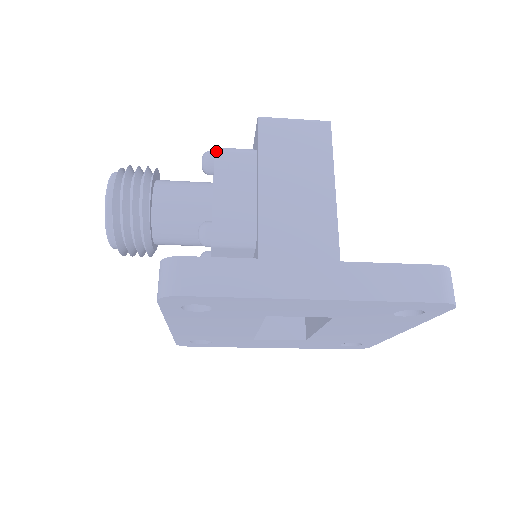
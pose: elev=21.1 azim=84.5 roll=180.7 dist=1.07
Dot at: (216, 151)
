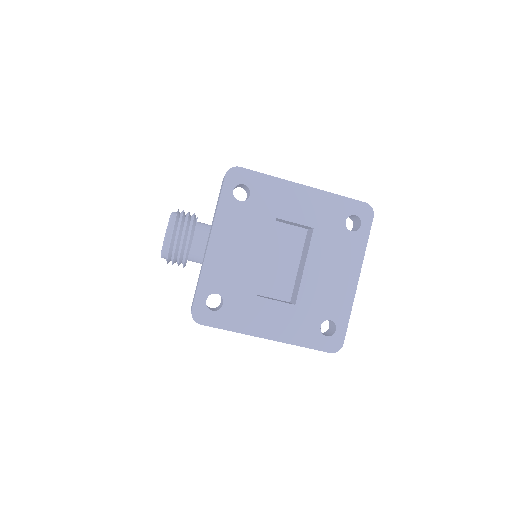
Dot at: occluded
